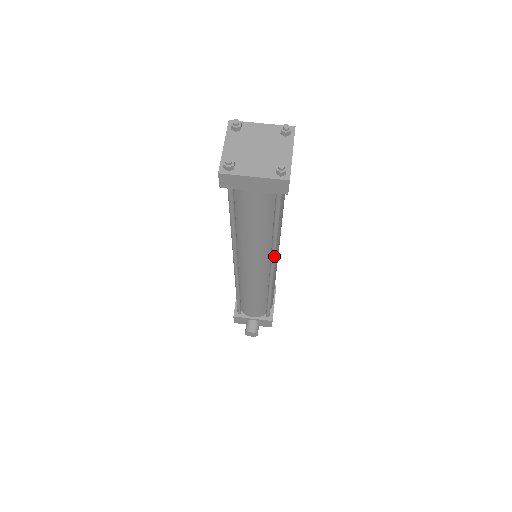
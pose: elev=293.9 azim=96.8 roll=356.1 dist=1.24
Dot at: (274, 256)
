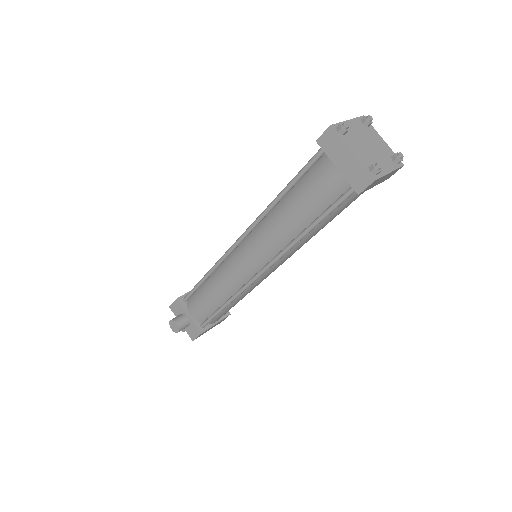
Dot at: (278, 258)
